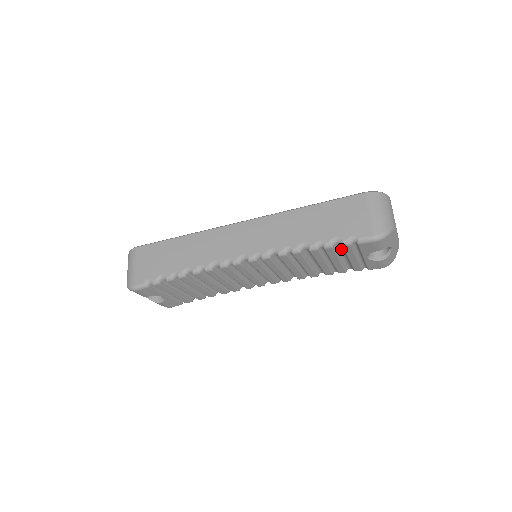
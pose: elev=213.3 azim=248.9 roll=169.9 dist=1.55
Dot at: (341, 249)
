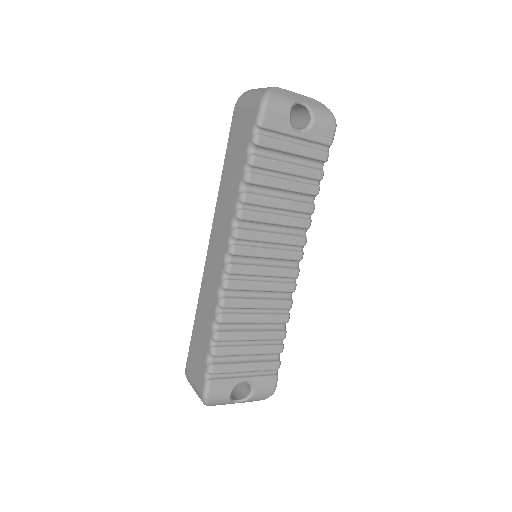
Dot at: (270, 153)
